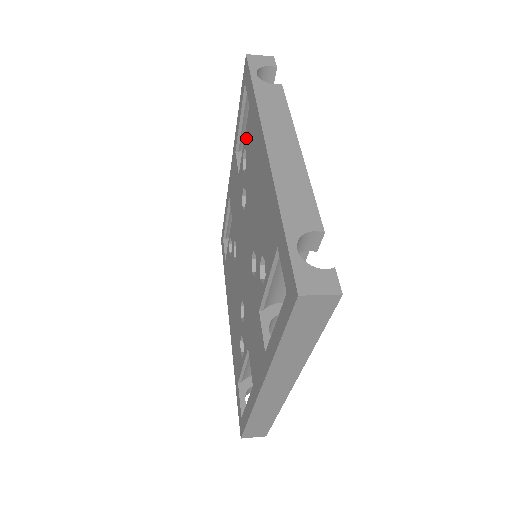
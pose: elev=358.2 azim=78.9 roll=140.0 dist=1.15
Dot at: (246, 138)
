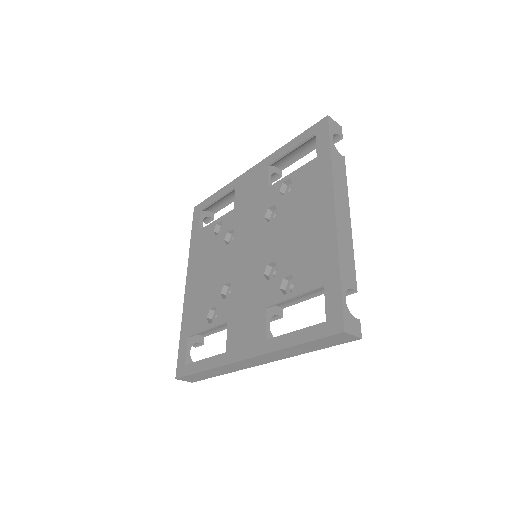
Dot at: (298, 174)
